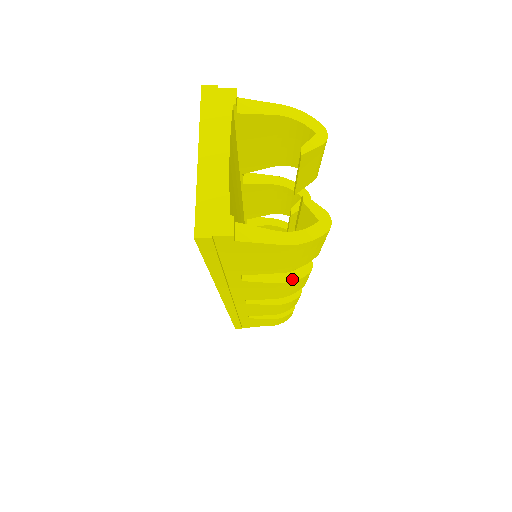
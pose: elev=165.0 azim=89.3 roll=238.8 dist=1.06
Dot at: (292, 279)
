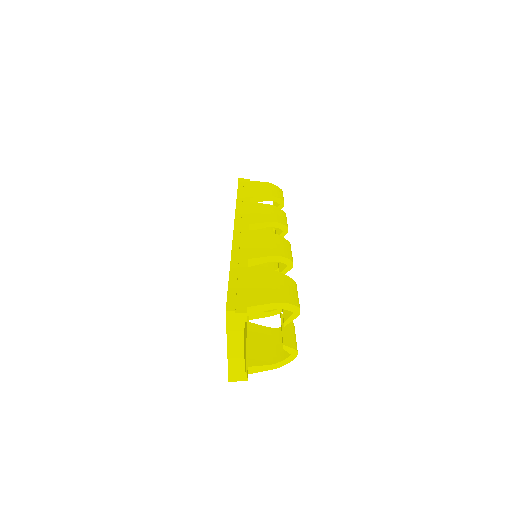
Dot at: (278, 313)
